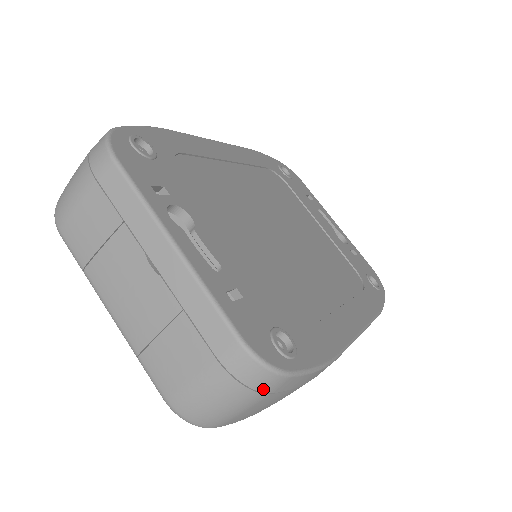
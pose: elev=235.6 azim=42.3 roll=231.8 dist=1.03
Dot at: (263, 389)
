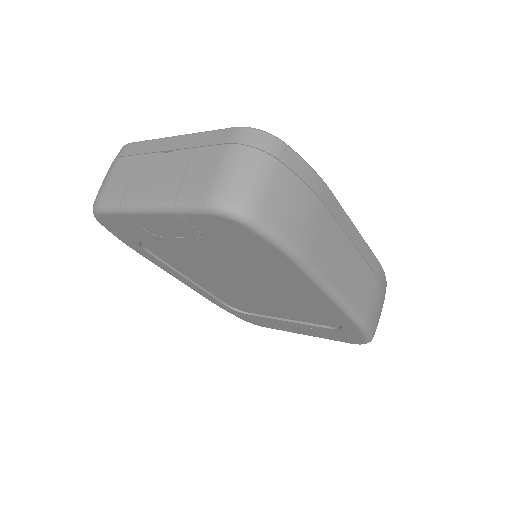
Dot at: (269, 151)
